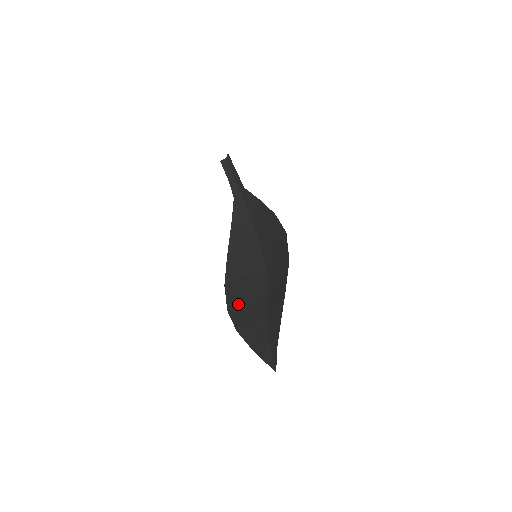
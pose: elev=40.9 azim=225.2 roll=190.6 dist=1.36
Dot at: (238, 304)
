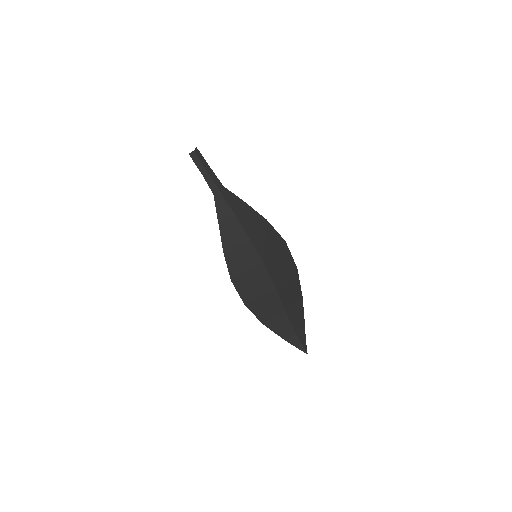
Dot at: (252, 298)
